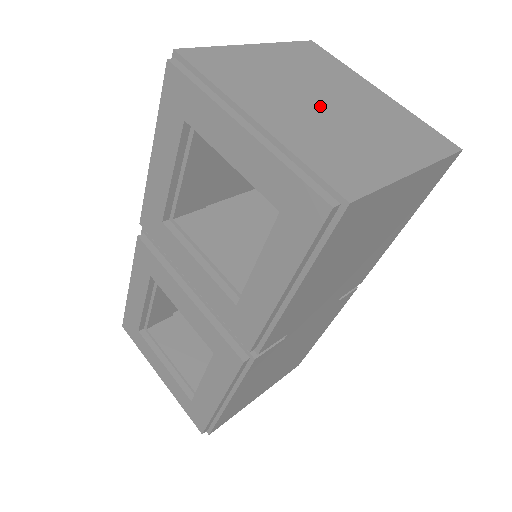
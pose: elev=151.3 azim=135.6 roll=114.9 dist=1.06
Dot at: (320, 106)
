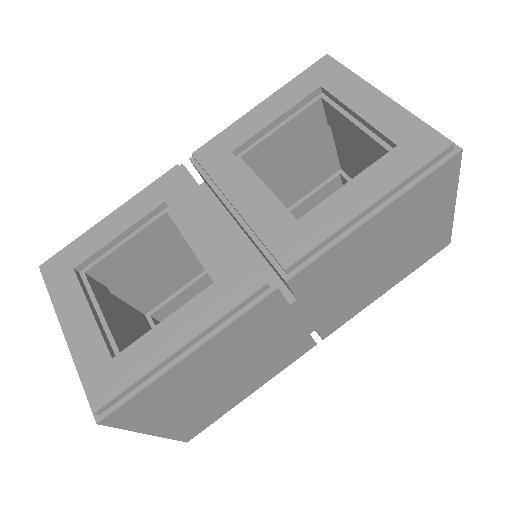
Dot at: occluded
